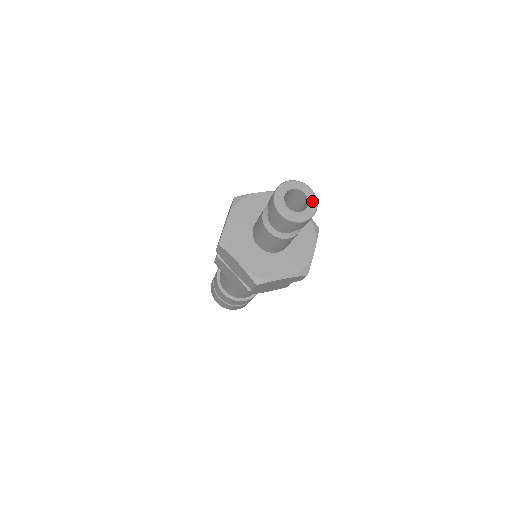
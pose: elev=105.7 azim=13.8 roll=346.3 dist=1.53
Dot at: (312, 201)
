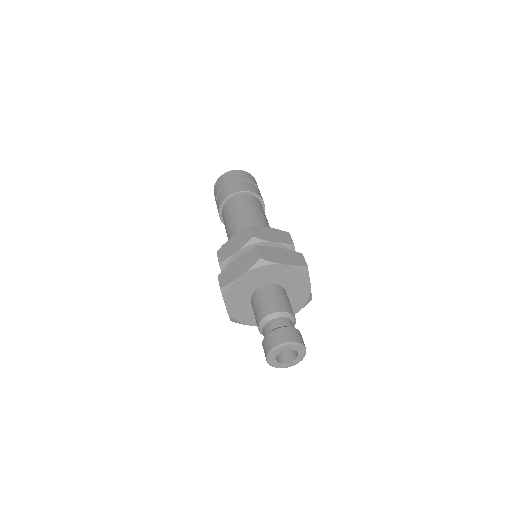
Dot at: (299, 359)
